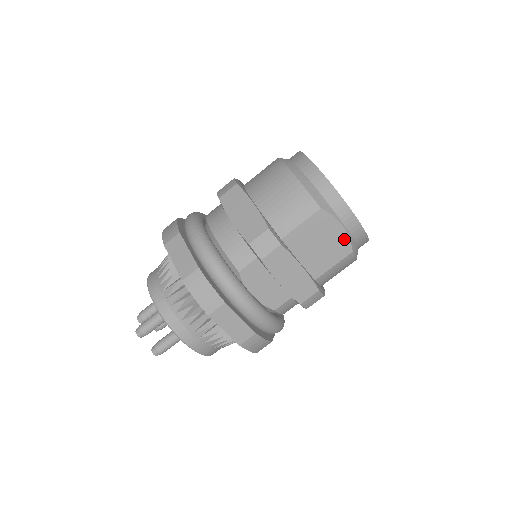
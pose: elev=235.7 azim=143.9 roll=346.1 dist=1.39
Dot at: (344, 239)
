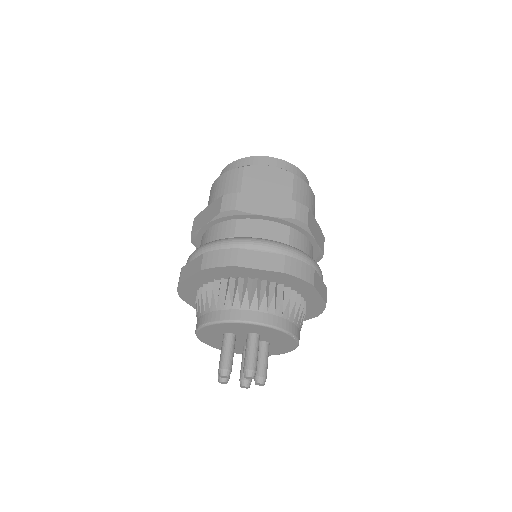
Dot at: (279, 172)
